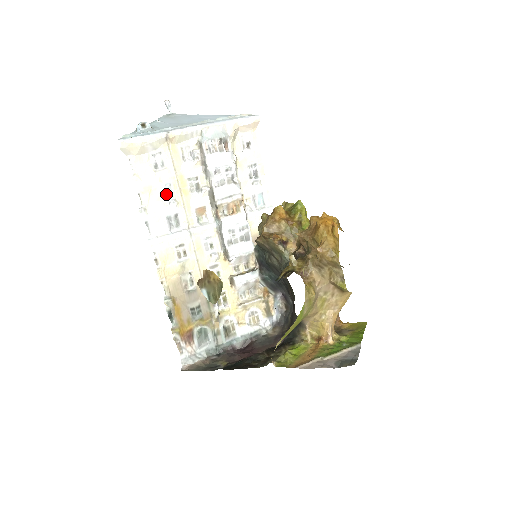
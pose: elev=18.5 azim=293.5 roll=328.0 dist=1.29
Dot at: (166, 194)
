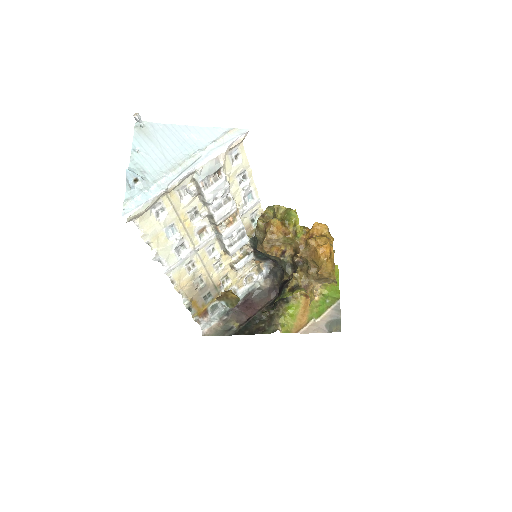
Dot at: (171, 233)
